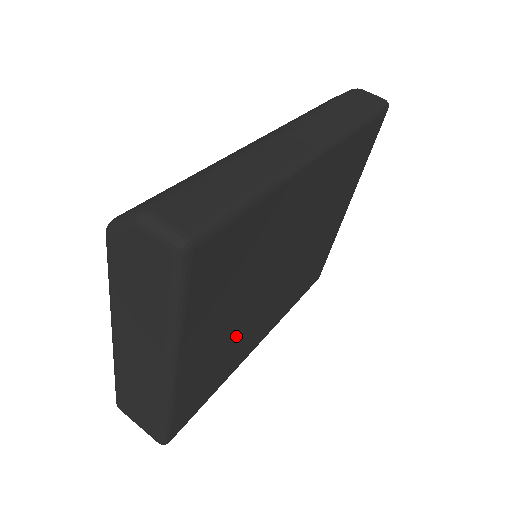
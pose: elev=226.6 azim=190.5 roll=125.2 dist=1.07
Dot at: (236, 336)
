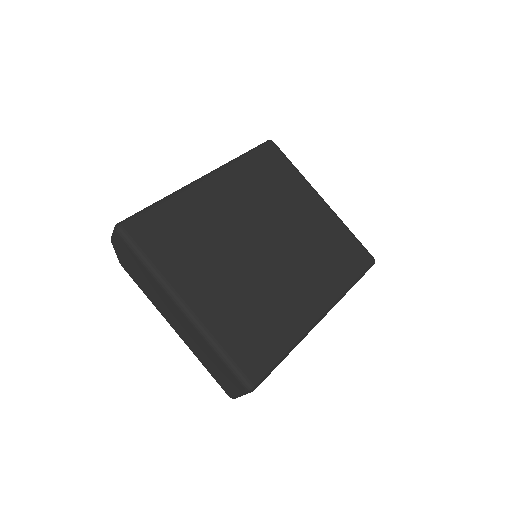
Dot at: (254, 294)
